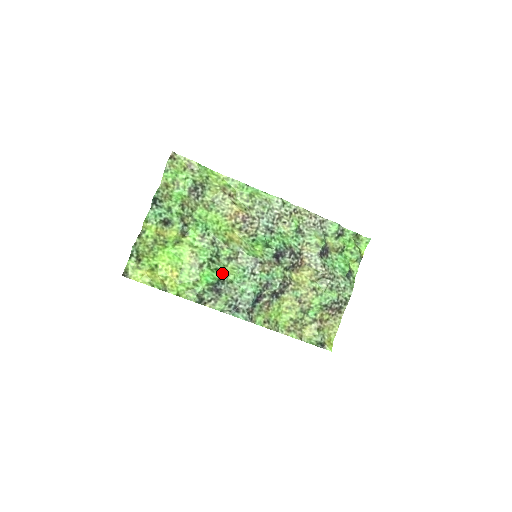
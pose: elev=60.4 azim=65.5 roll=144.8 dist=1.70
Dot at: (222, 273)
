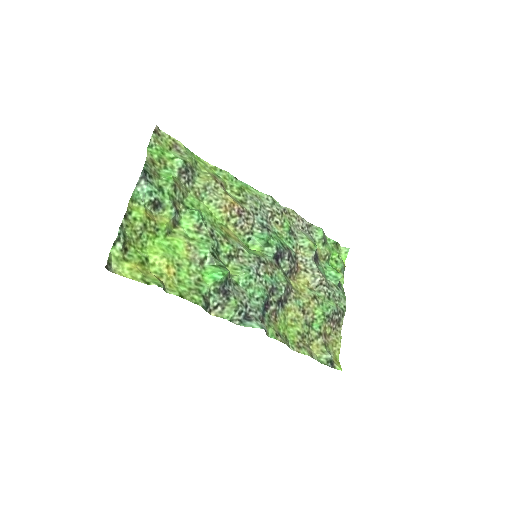
Dot at: occluded
